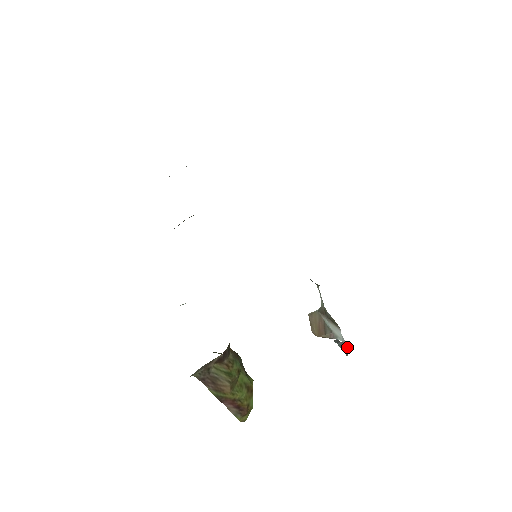
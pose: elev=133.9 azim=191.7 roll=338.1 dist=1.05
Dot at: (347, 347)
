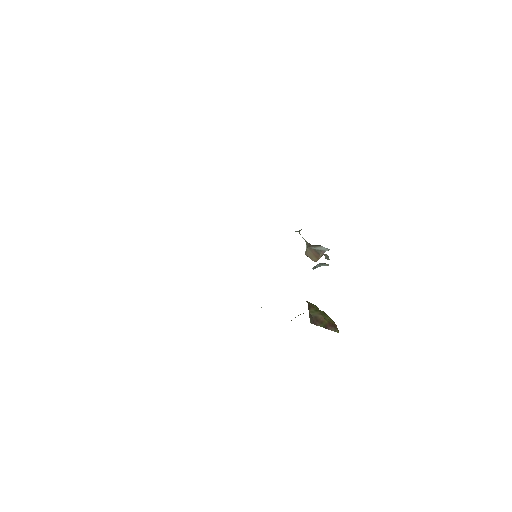
Dot at: (328, 256)
